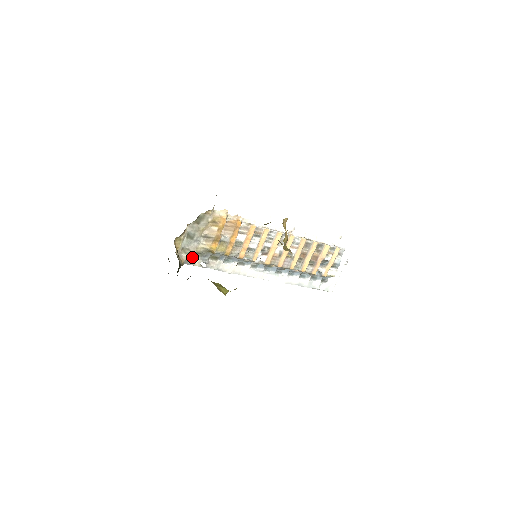
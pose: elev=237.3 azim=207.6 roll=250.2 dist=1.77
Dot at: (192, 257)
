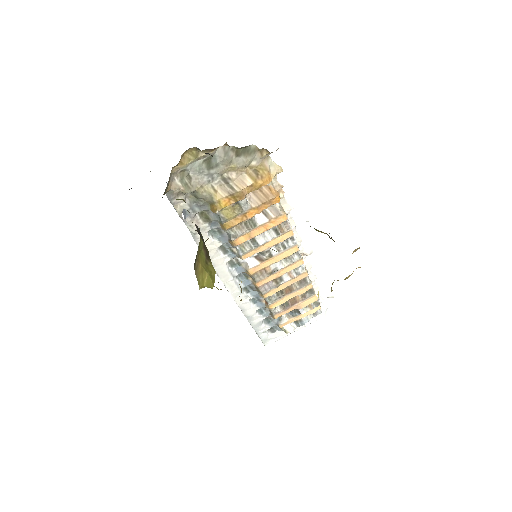
Dot at: (183, 192)
